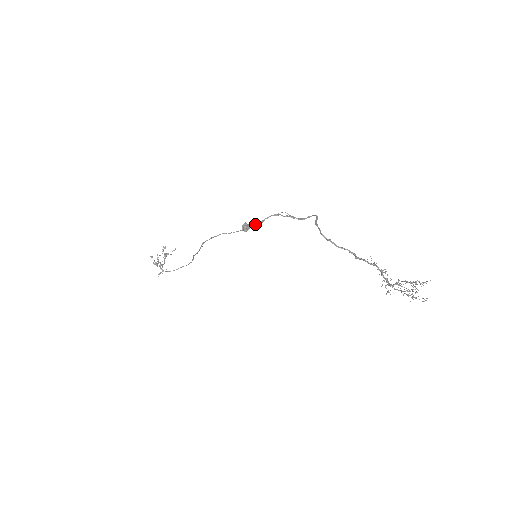
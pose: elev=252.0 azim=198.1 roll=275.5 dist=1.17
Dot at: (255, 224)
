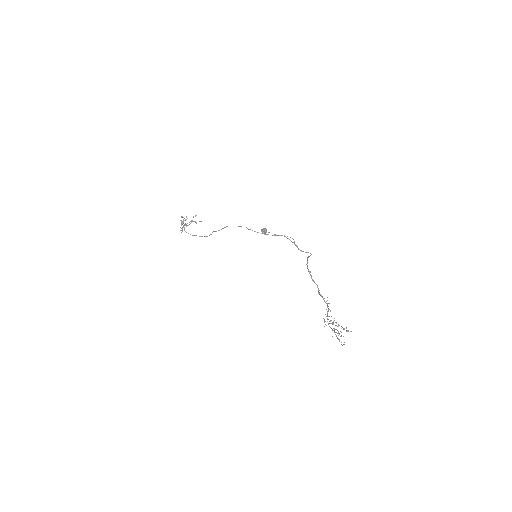
Dot at: occluded
